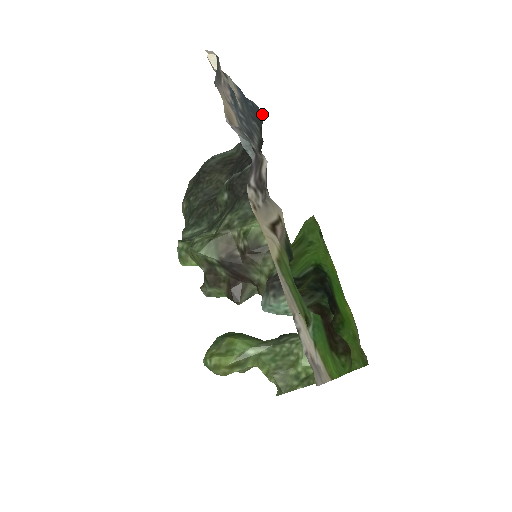
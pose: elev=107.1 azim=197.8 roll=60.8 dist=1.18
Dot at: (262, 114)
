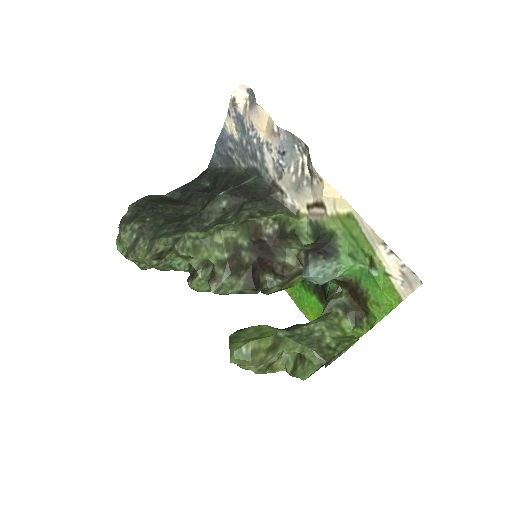
Dot at: (210, 166)
